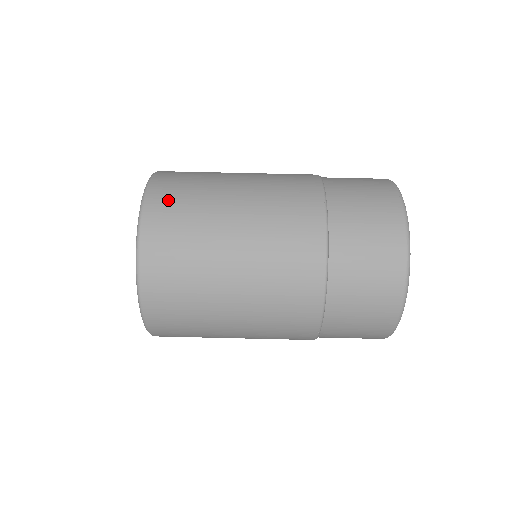
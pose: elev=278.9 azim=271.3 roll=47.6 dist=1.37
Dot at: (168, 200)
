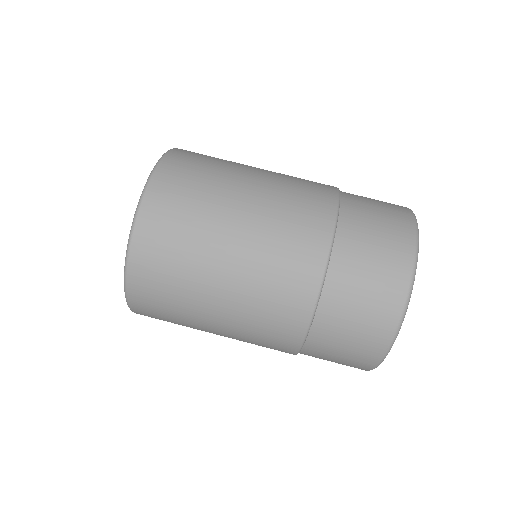
Dot at: (194, 154)
